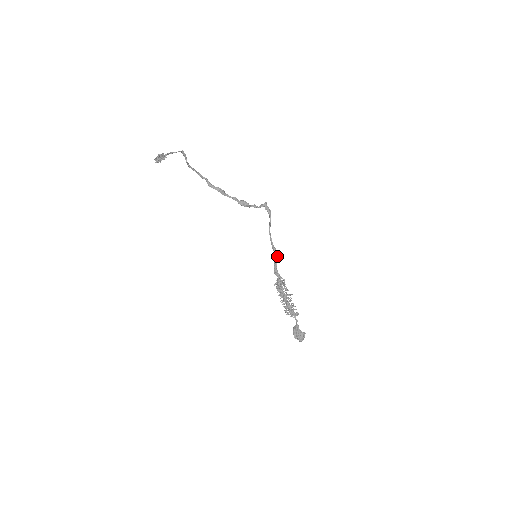
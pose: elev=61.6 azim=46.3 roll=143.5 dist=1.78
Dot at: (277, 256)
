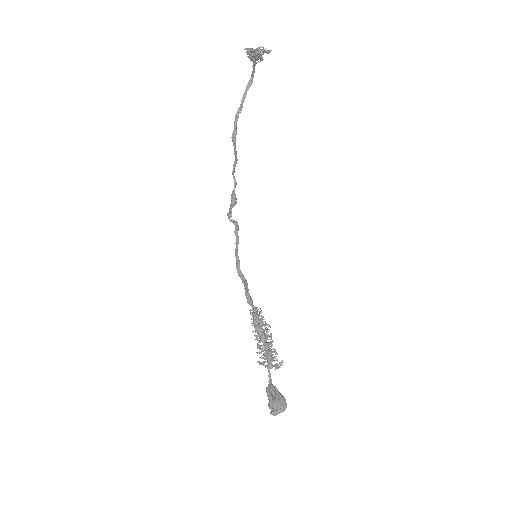
Dot at: occluded
